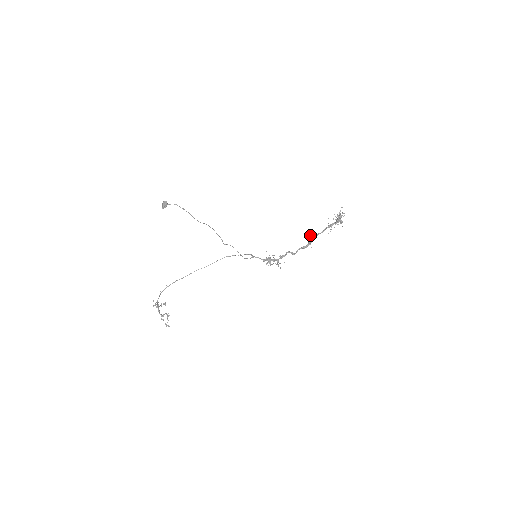
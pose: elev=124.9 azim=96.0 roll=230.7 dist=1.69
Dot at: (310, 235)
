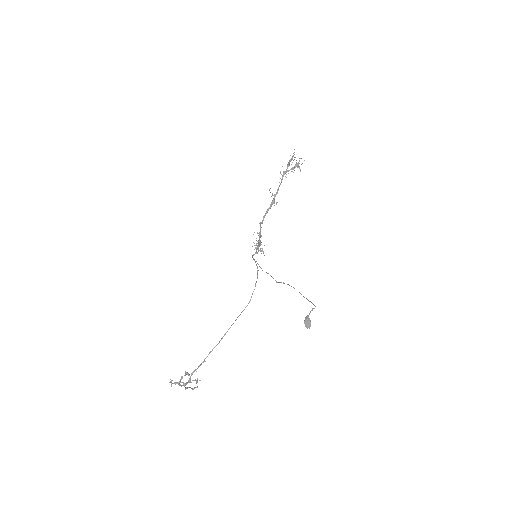
Dot at: (272, 194)
